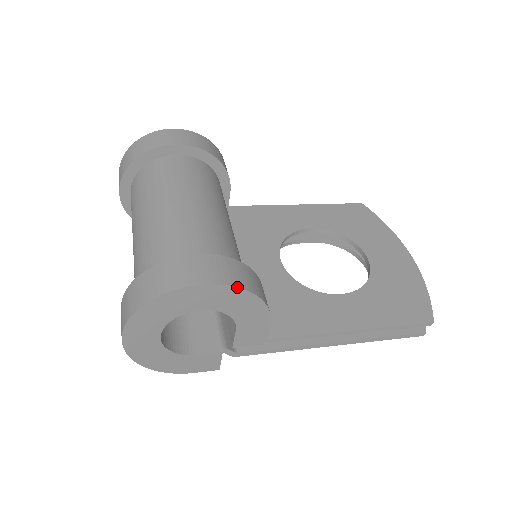
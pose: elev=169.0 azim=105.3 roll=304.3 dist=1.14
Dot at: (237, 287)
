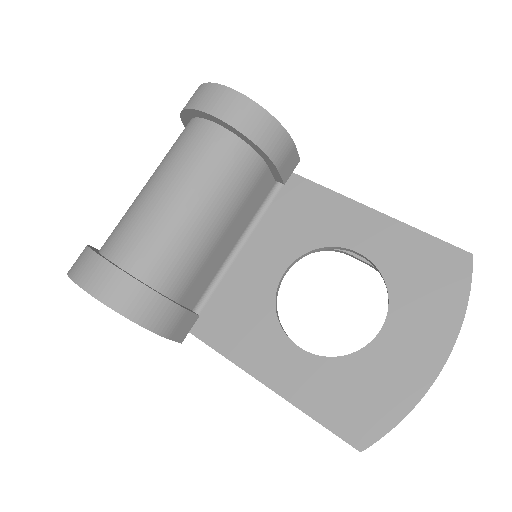
Dot at: (109, 307)
